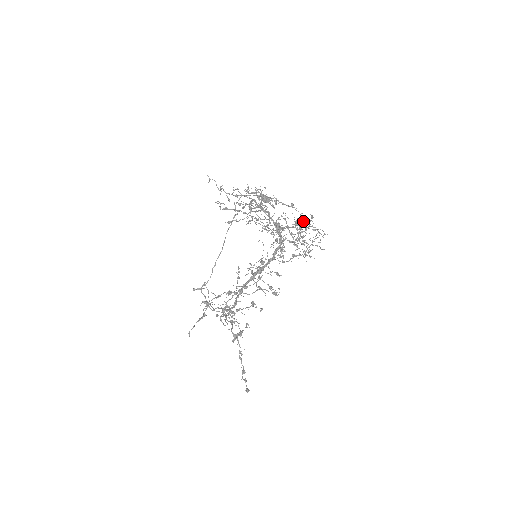
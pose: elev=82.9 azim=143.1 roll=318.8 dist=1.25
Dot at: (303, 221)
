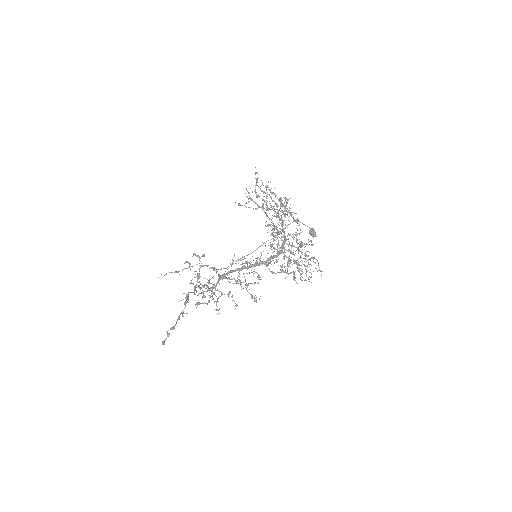
Dot at: (302, 242)
